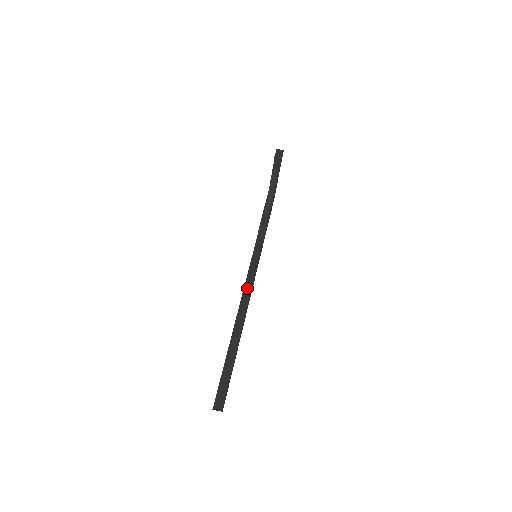
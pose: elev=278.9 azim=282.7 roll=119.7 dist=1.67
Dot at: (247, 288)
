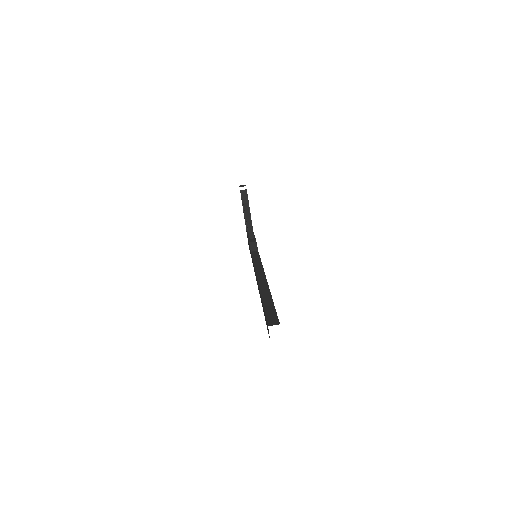
Dot at: (258, 270)
